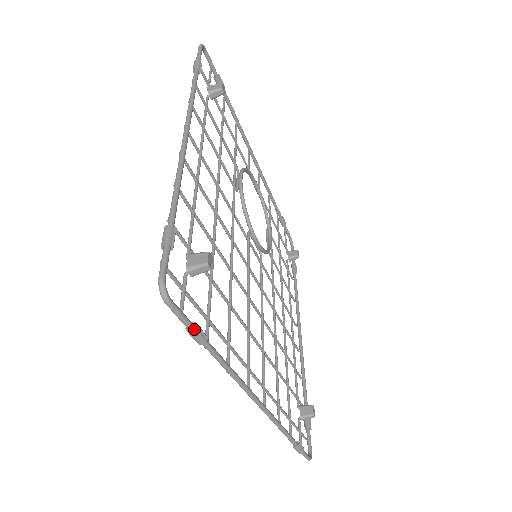
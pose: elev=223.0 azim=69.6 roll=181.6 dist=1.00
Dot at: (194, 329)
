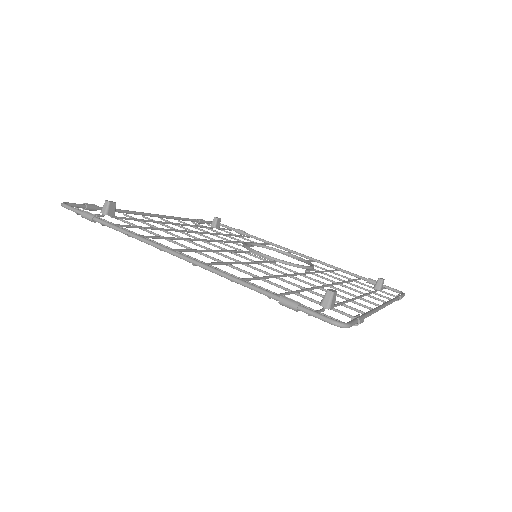
Dot at: (83, 212)
